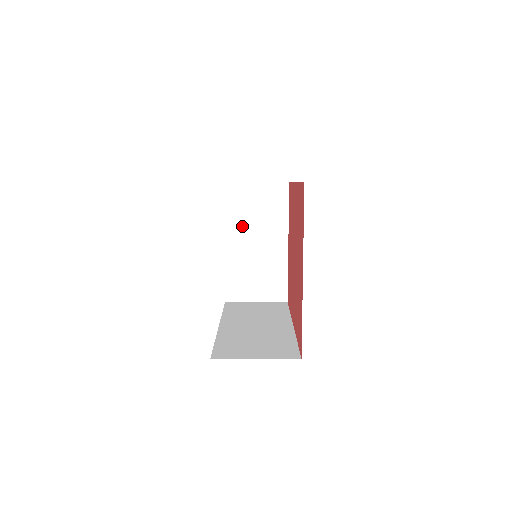
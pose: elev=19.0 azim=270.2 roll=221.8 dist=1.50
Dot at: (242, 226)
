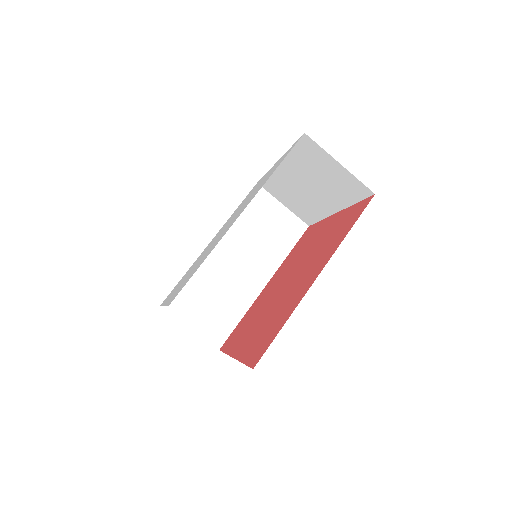
Dot at: occluded
